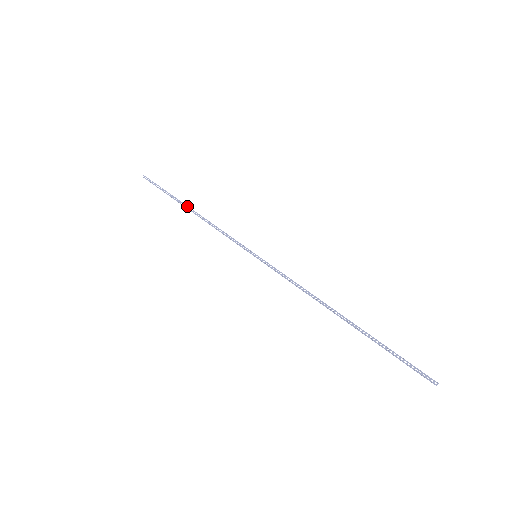
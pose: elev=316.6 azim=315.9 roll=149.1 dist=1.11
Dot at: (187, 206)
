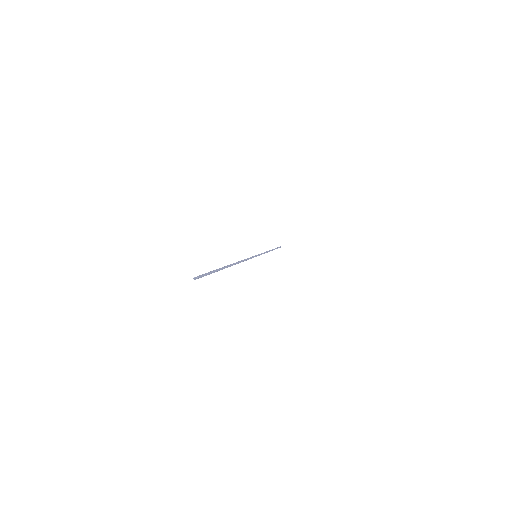
Dot at: (272, 249)
